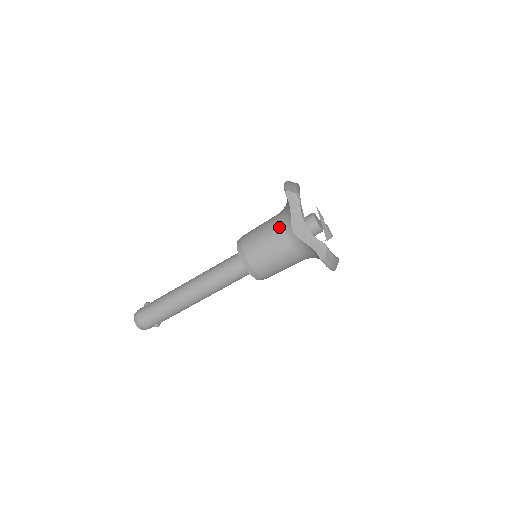
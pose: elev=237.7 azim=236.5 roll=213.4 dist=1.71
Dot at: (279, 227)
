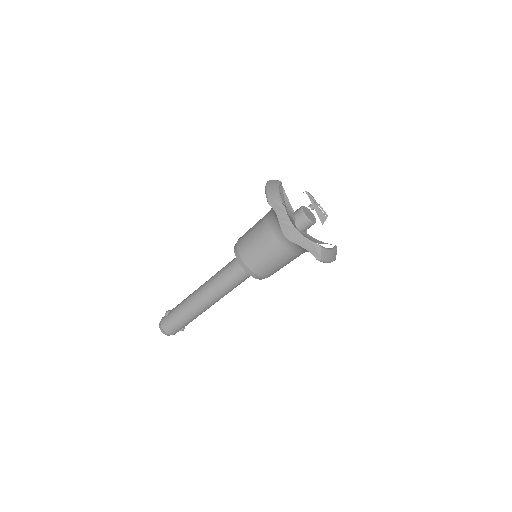
Dot at: (270, 232)
